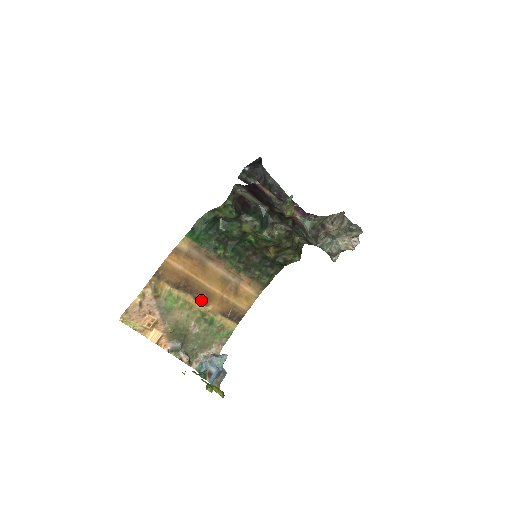
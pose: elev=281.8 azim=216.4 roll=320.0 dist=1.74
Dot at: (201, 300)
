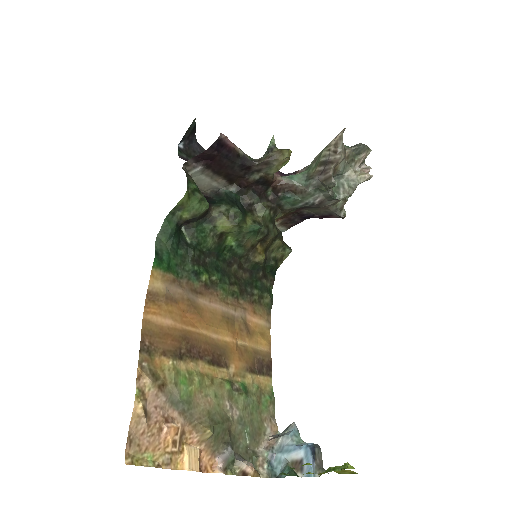
Dot at: (217, 363)
